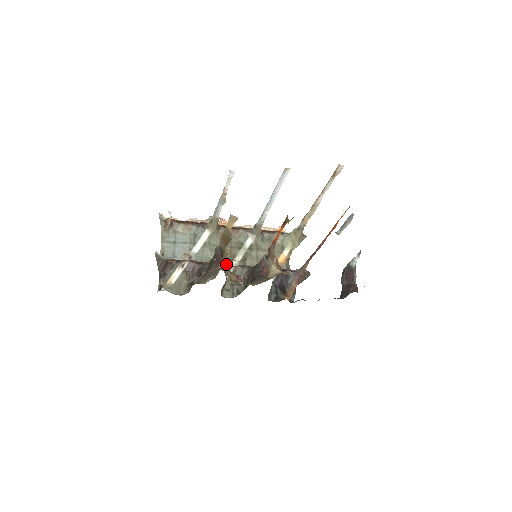
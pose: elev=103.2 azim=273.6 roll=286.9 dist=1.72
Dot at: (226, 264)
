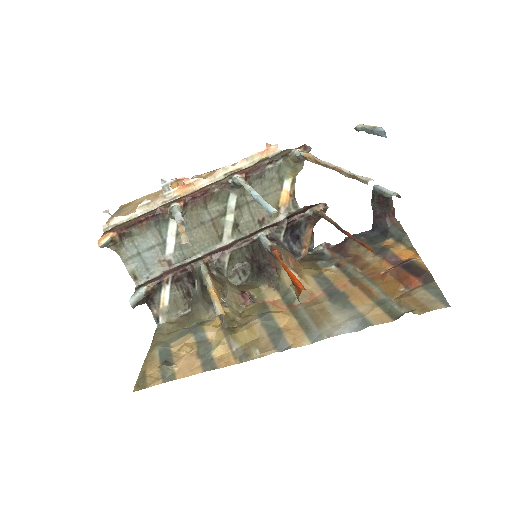
Dot at: (224, 293)
